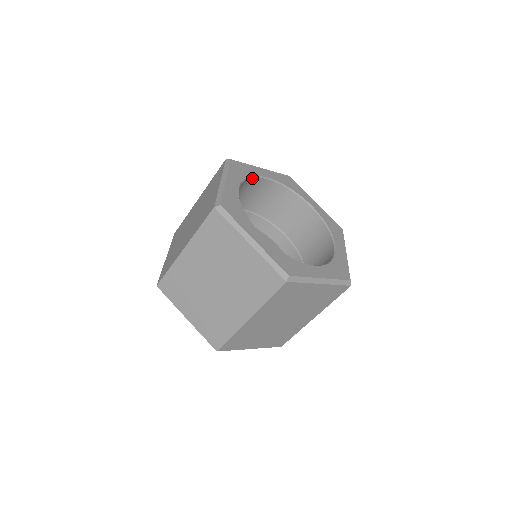
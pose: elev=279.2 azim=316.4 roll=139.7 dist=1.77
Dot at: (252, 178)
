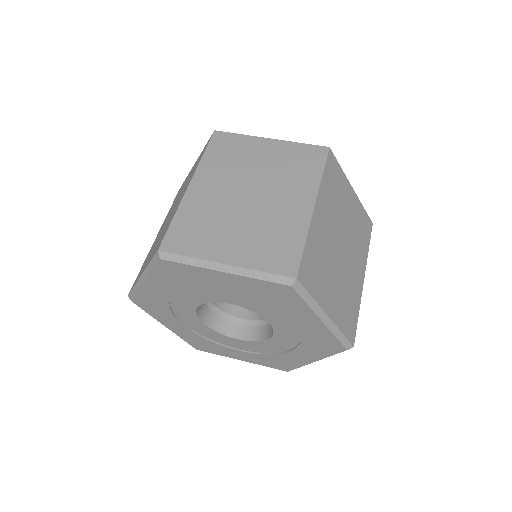
Dot at: occluded
